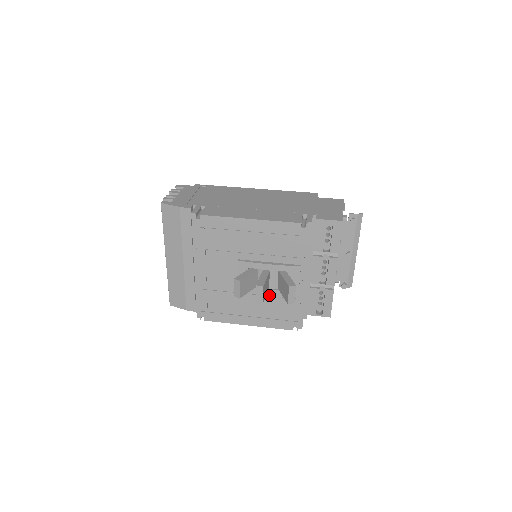
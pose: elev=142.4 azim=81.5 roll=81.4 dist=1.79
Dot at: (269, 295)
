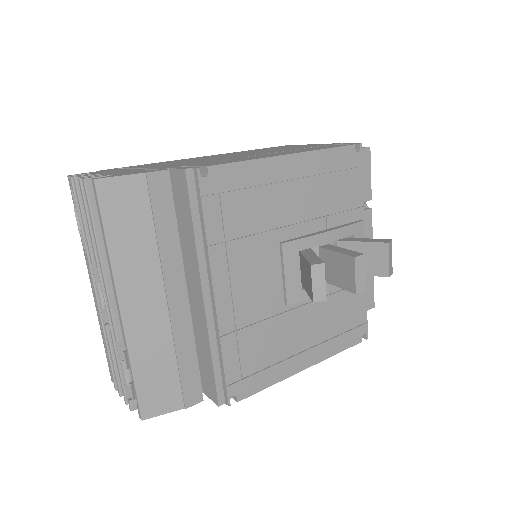
Dot at: (328, 293)
